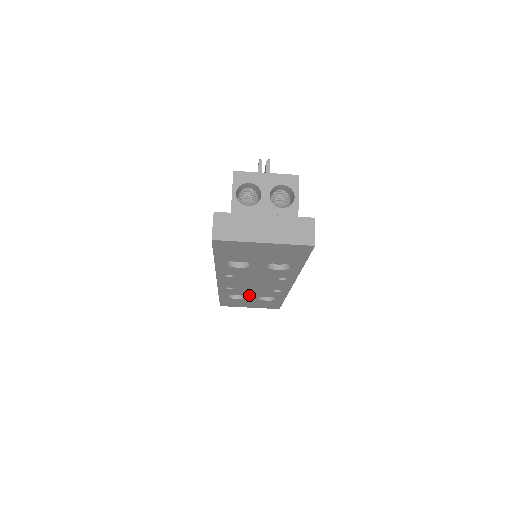
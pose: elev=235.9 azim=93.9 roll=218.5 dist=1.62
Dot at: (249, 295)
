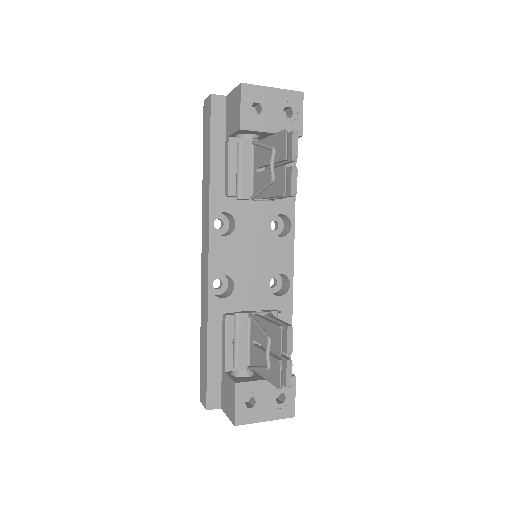
Dot at: occluded
